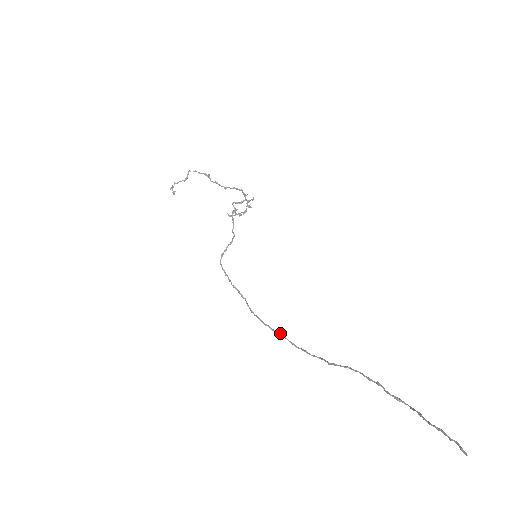
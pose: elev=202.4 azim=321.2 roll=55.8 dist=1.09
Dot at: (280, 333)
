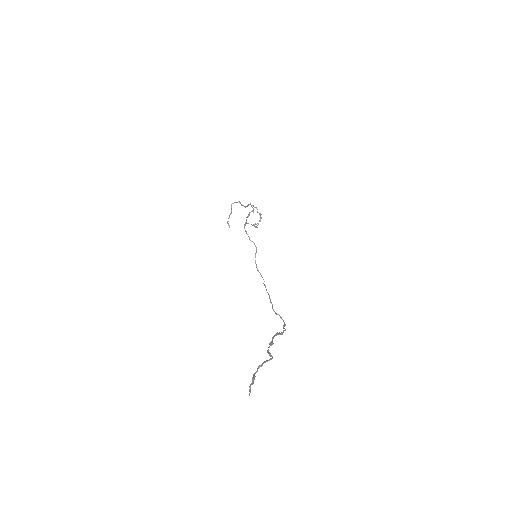
Dot at: (279, 315)
